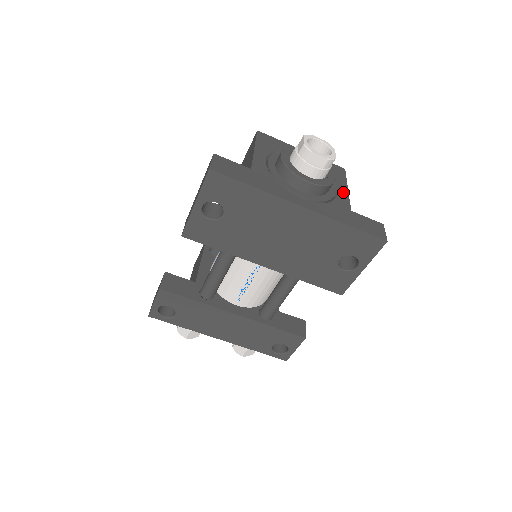
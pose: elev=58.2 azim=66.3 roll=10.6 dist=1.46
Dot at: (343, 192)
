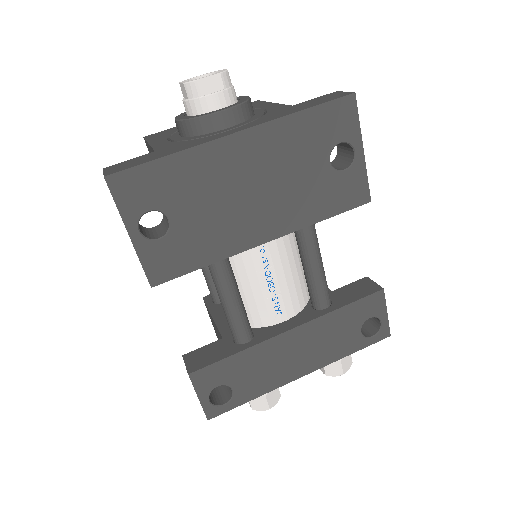
Dot at: (271, 106)
